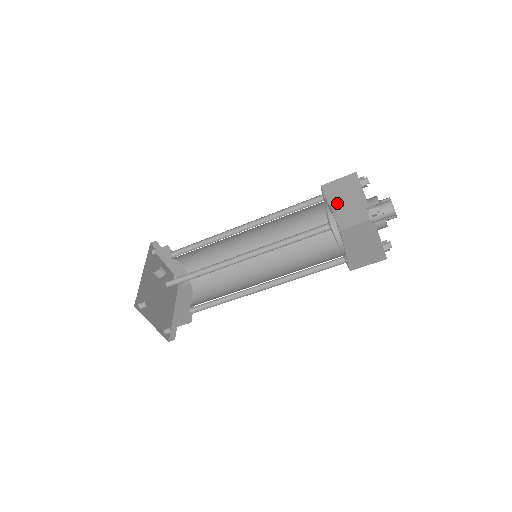
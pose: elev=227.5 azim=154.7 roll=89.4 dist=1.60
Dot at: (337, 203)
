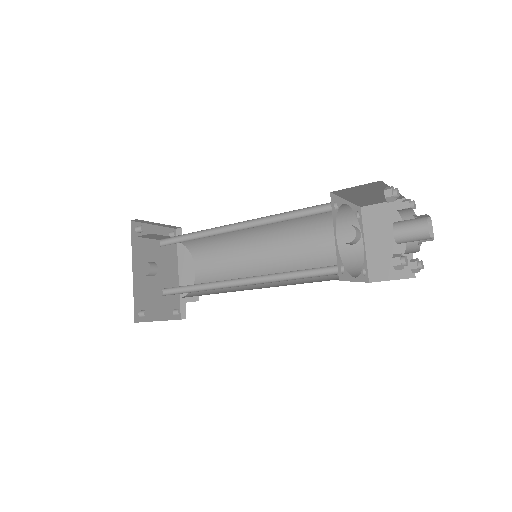
Dot at: (355, 197)
